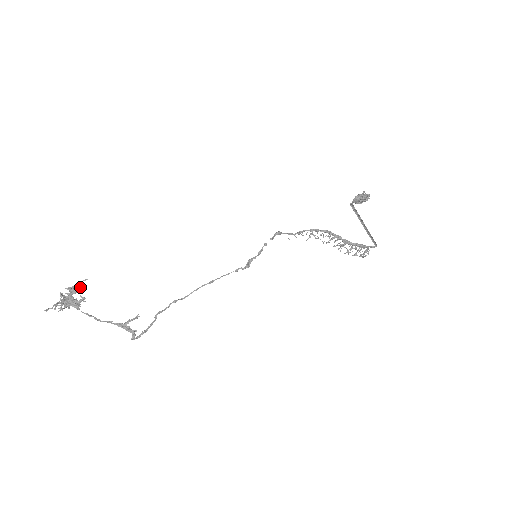
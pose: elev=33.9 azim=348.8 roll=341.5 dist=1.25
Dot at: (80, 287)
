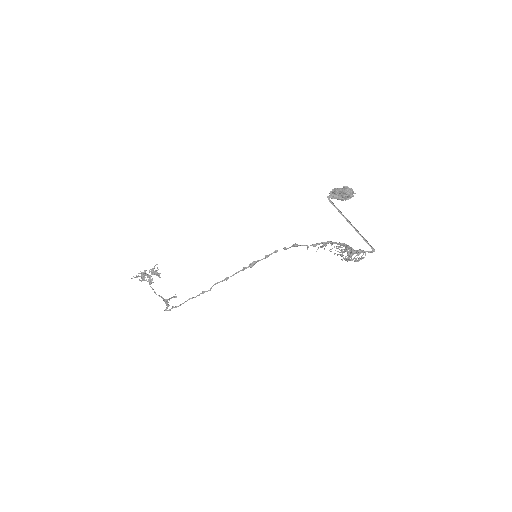
Dot at: (153, 269)
